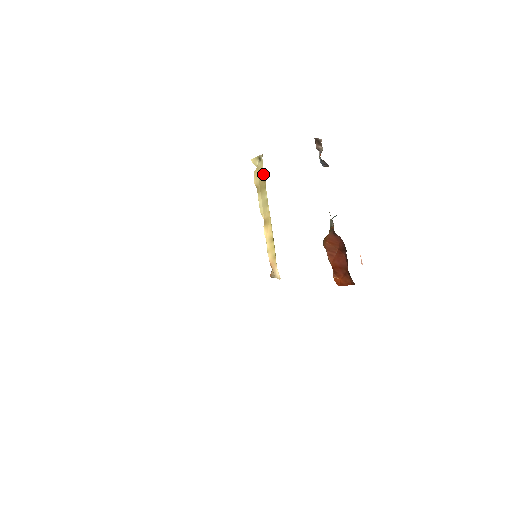
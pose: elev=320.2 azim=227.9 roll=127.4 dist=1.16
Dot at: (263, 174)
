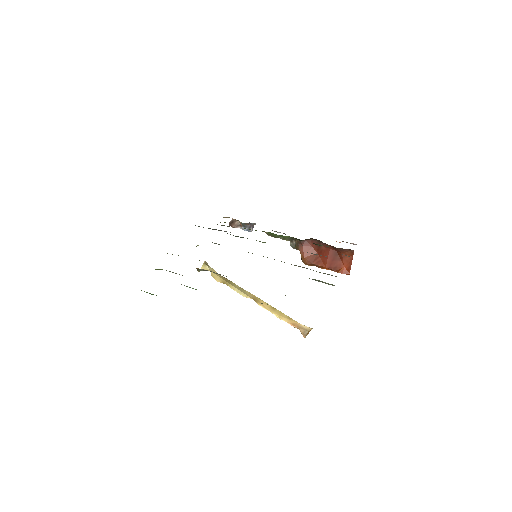
Dot at: (219, 275)
